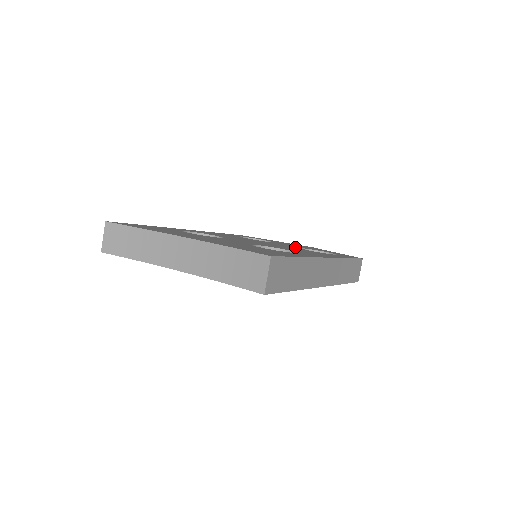
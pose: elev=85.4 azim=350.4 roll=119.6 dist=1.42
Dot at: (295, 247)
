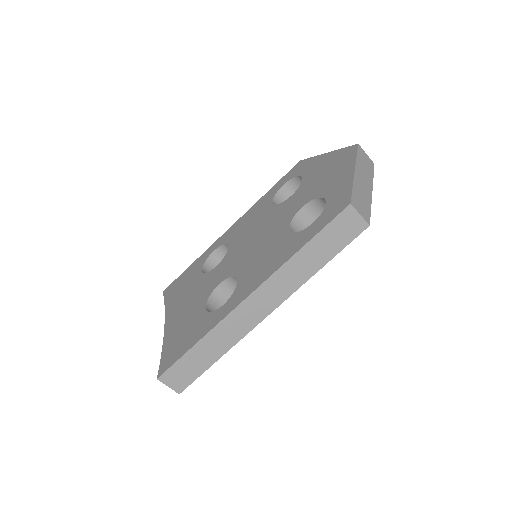
Dot at: (290, 216)
